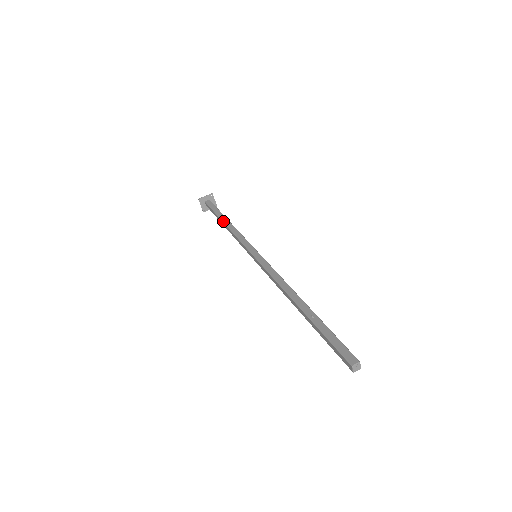
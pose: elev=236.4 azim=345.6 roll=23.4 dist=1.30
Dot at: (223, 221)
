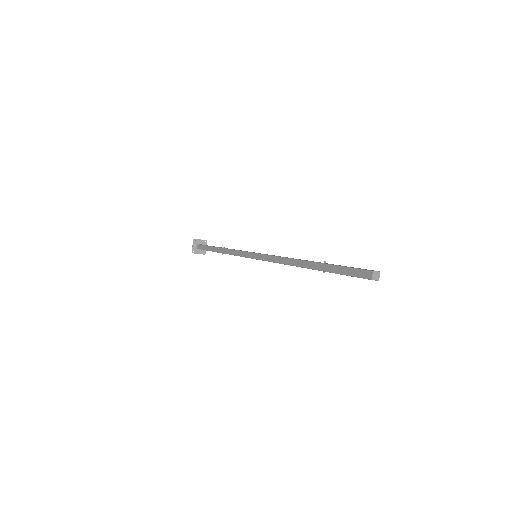
Dot at: (219, 247)
